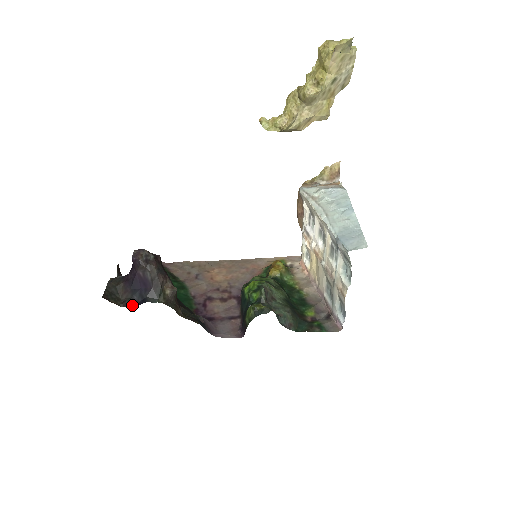
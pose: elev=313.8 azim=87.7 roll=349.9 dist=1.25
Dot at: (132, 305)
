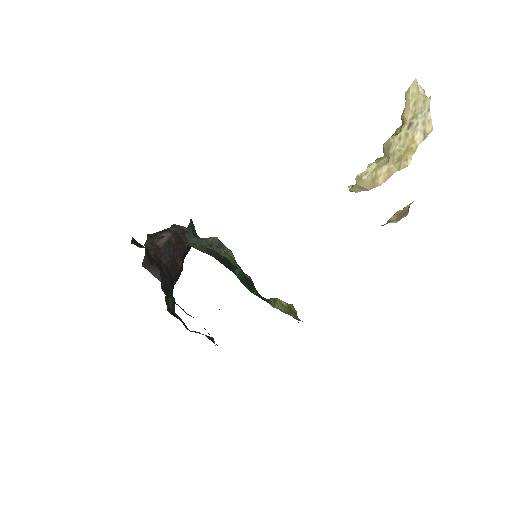
Dot at: occluded
